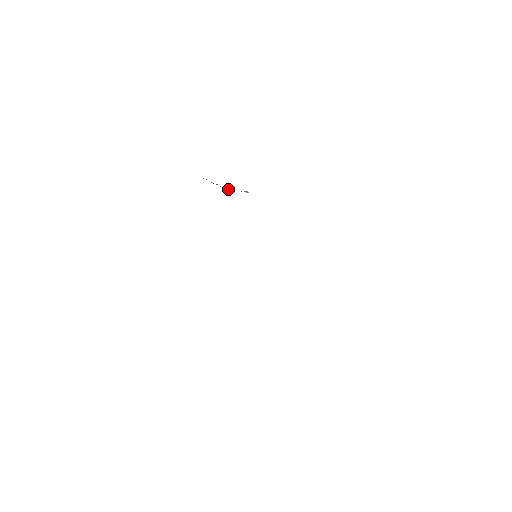
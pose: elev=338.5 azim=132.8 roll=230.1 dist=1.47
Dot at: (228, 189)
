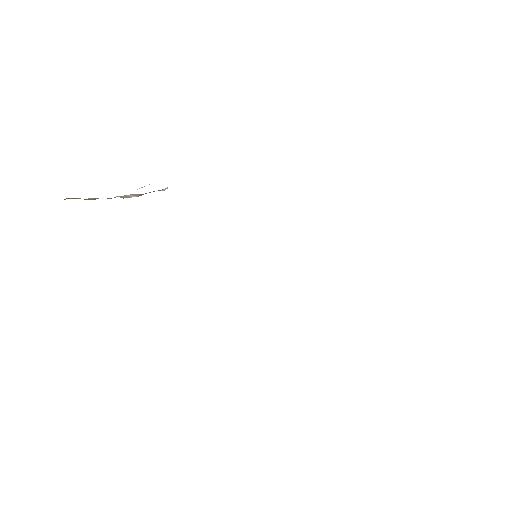
Dot at: (126, 197)
